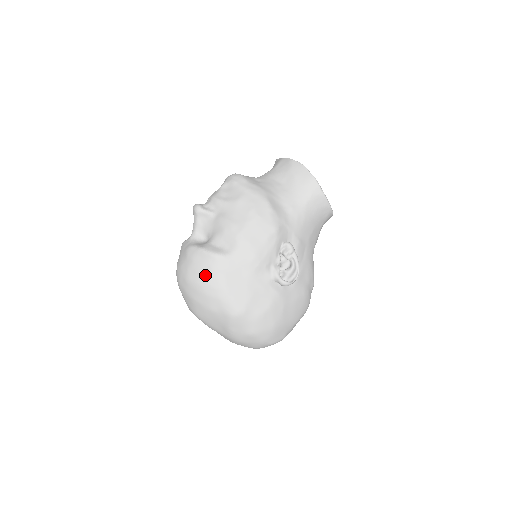
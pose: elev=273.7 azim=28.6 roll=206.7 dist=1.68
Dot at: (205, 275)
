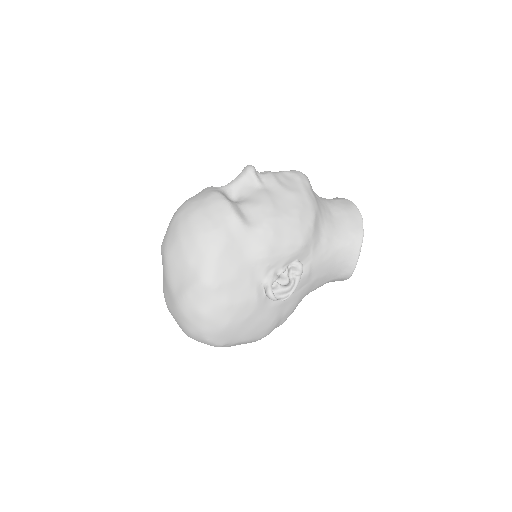
Dot at: (212, 225)
